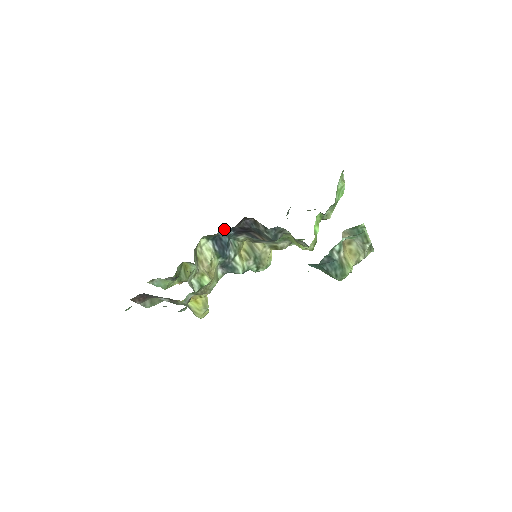
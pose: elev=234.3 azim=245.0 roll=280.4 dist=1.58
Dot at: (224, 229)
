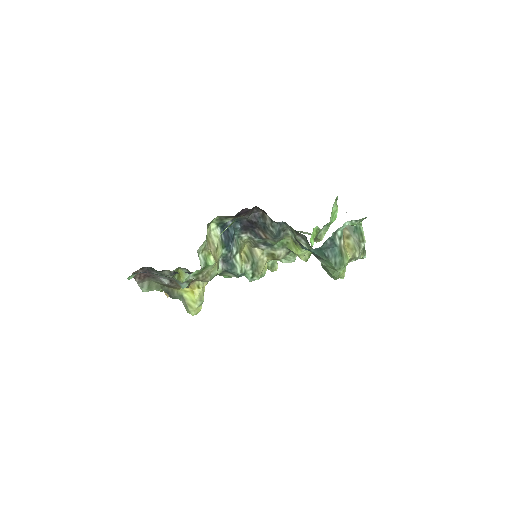
Dot at: (233, 220)
